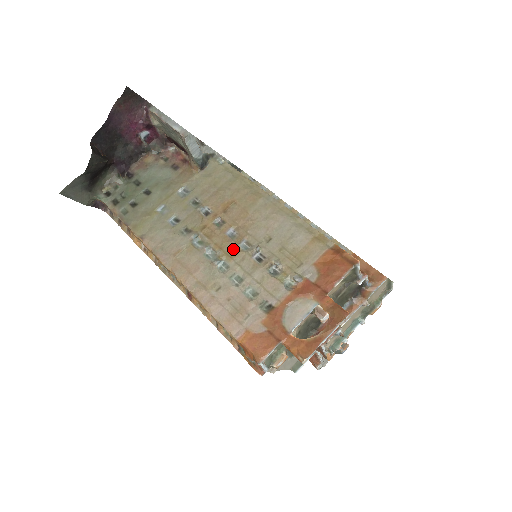
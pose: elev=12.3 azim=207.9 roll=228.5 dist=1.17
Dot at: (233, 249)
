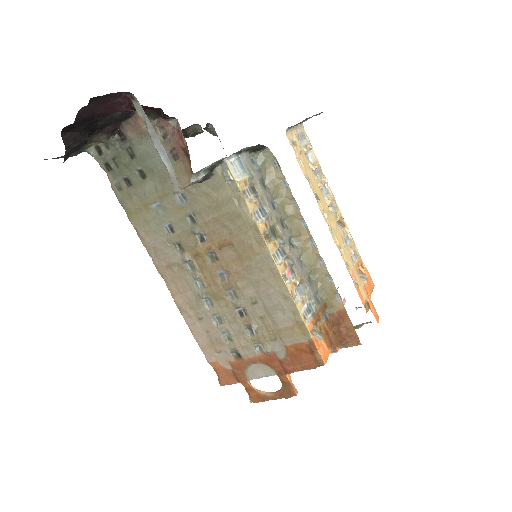
Dot at: (220, 292)
